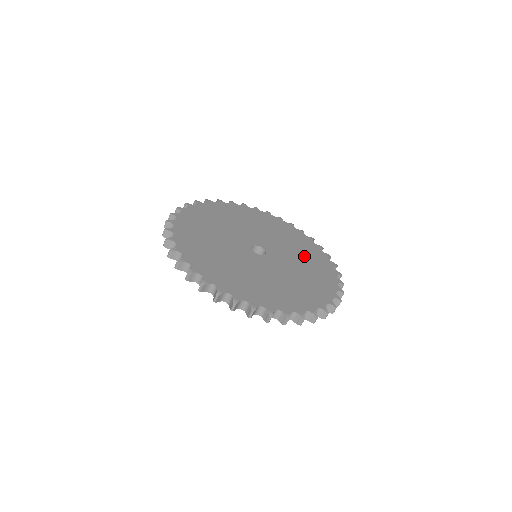
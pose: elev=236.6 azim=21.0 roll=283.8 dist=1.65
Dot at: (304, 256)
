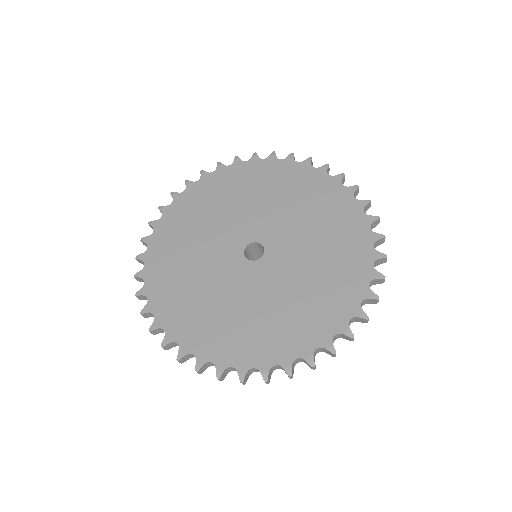
Dot at: (318, 282)
